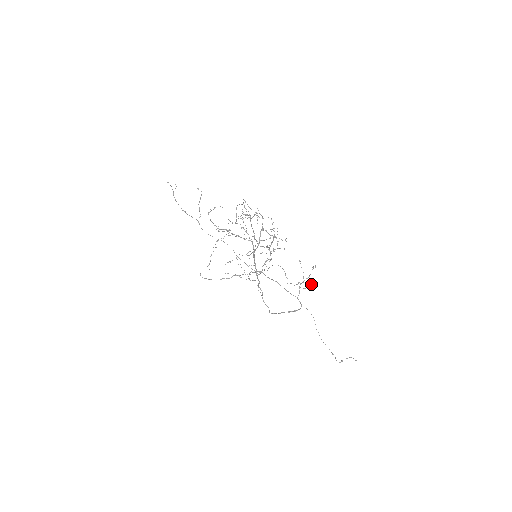
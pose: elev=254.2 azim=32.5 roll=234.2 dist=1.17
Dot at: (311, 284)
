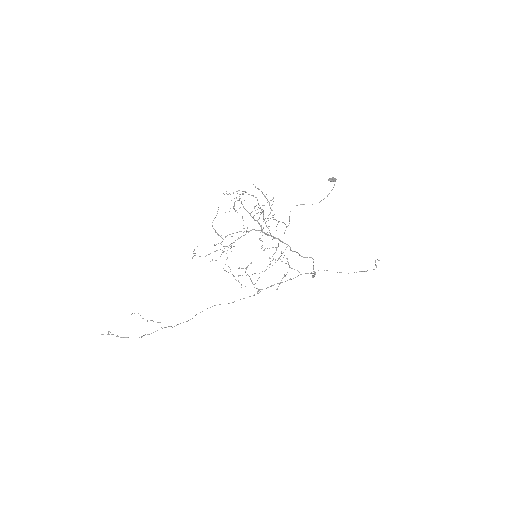
Dot at: (332, 178)
